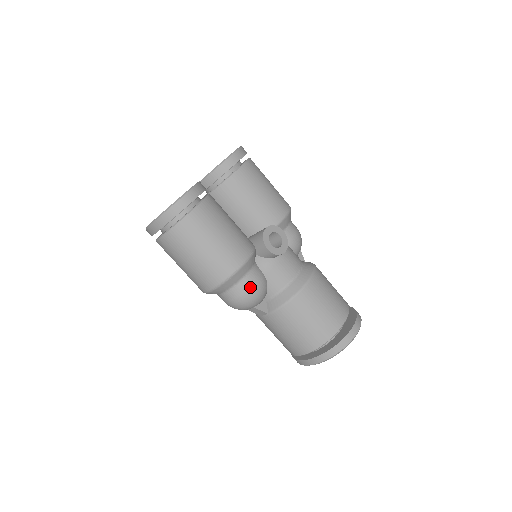
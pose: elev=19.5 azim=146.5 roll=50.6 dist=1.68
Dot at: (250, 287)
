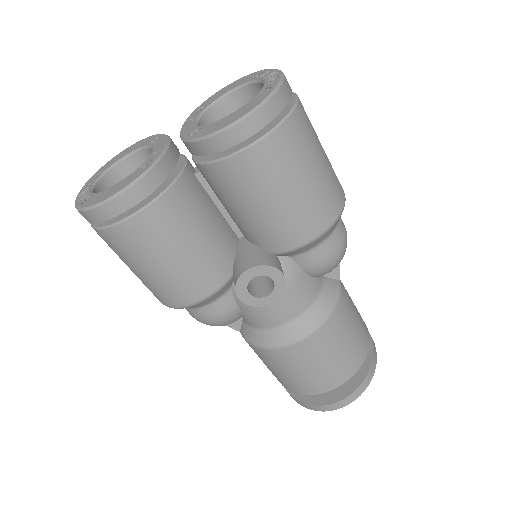
Dot at: (207, 318)
